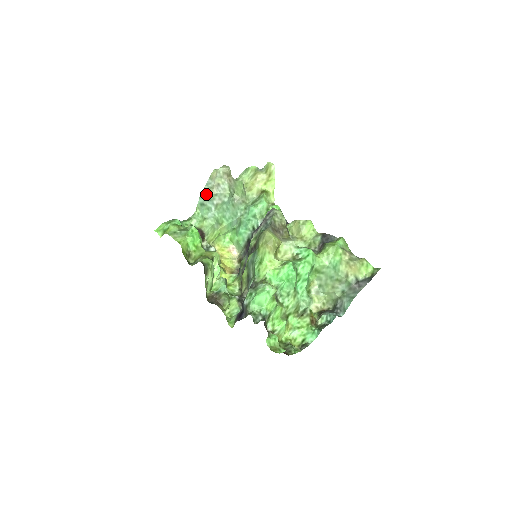
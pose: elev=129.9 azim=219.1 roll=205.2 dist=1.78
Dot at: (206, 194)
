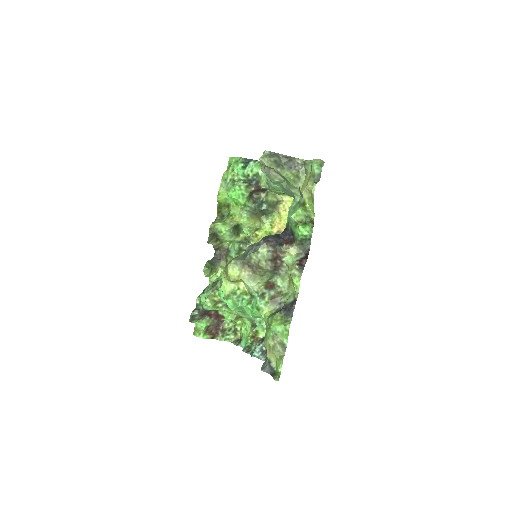
Dot at: occluded
